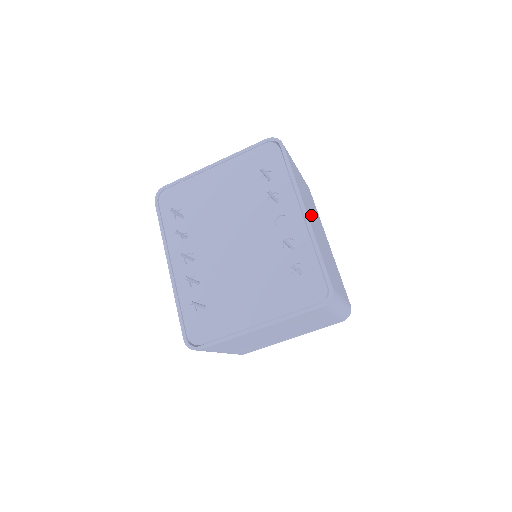
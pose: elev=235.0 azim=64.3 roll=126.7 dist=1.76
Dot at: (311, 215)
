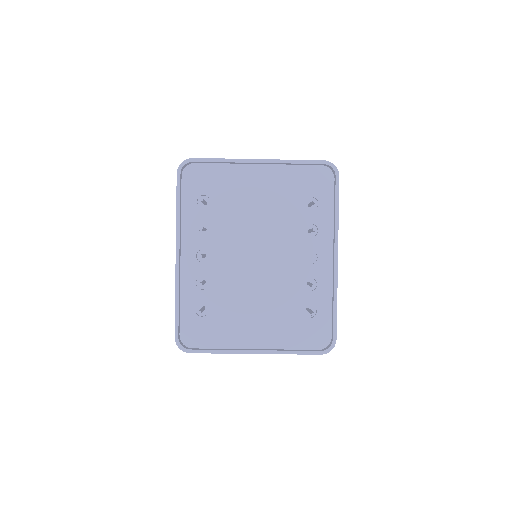
Dot at: occluded
